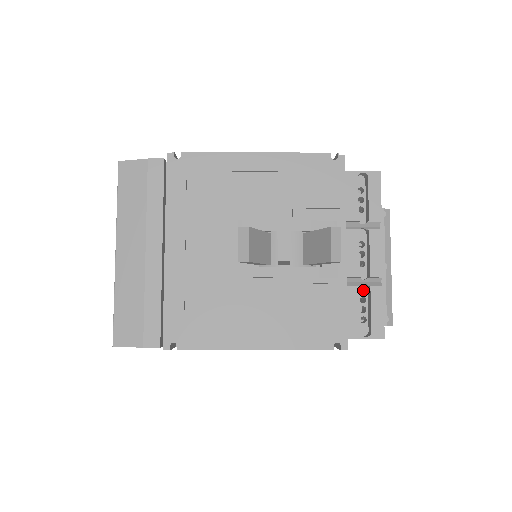
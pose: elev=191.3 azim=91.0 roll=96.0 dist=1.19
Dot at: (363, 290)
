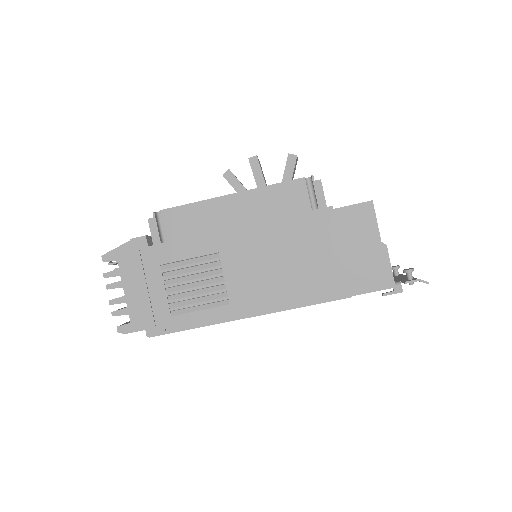
Dot at: occluded
